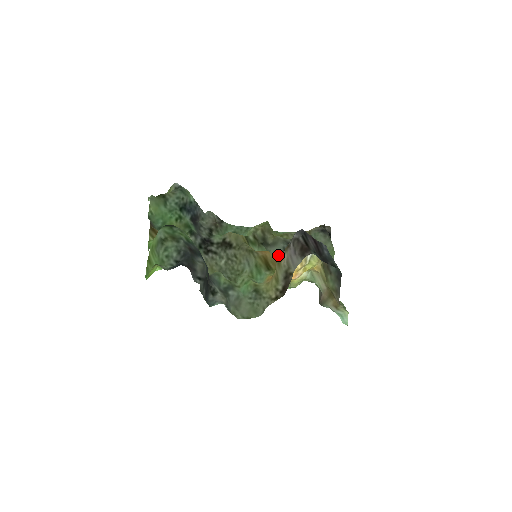
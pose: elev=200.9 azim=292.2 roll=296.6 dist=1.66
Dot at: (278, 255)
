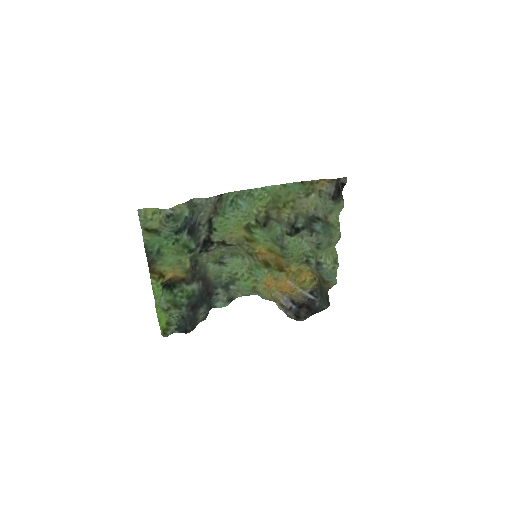
Dot at: occluded
